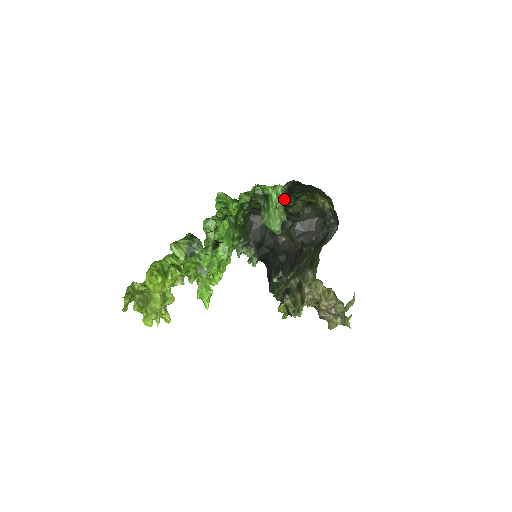
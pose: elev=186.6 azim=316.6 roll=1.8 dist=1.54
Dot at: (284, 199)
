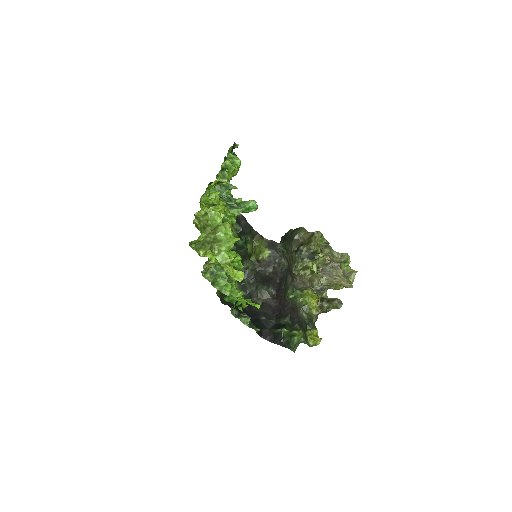
Dot at: (240, 230)
